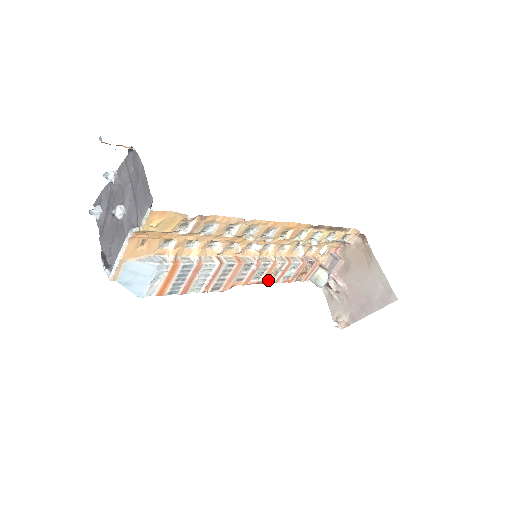
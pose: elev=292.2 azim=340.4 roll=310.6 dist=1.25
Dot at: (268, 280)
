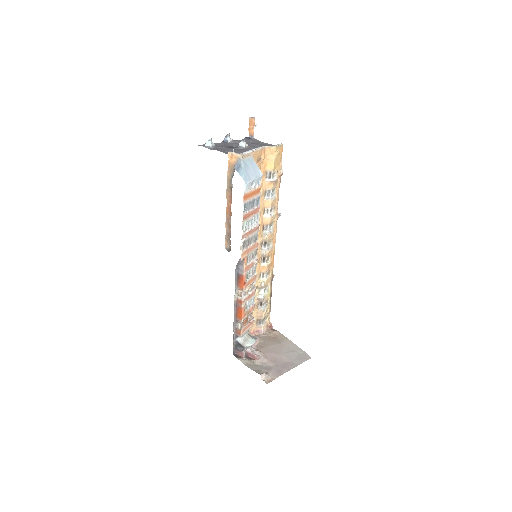
Dot at: (243, 292)
